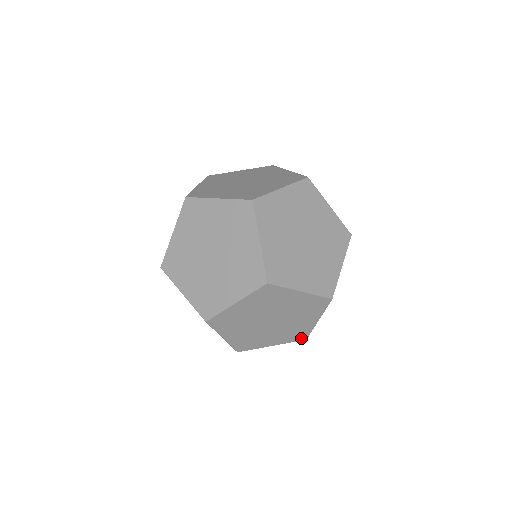
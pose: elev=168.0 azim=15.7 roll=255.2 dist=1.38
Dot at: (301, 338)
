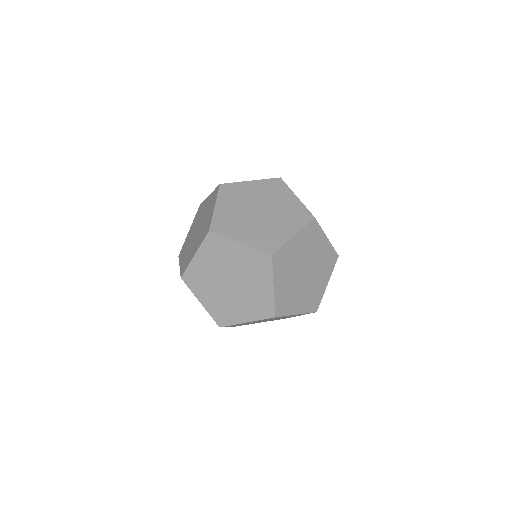
Dot at: occluded
